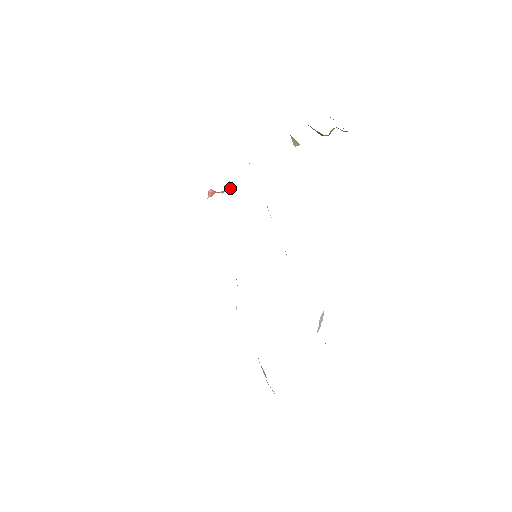
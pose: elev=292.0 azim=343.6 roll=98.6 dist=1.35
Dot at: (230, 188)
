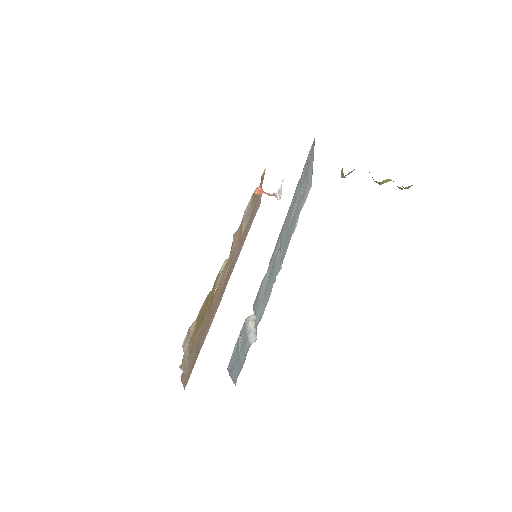
Dot at: (277, 194)
